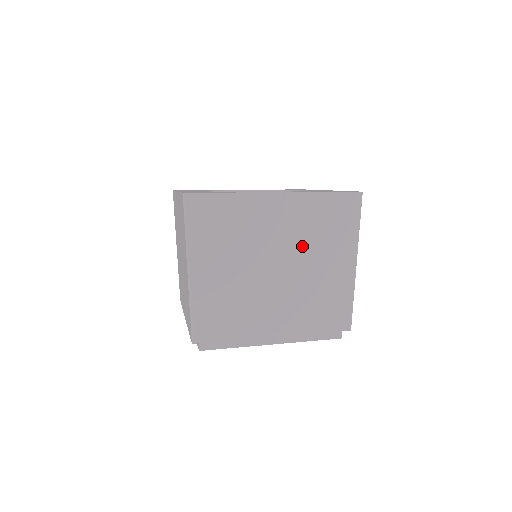
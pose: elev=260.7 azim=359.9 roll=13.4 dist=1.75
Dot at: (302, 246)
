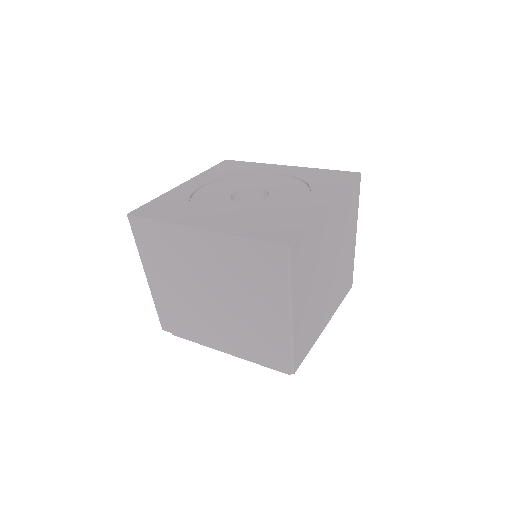
Dot at: (339, 241)
